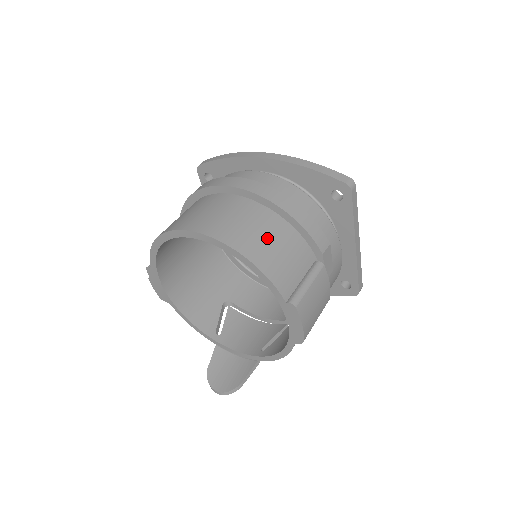
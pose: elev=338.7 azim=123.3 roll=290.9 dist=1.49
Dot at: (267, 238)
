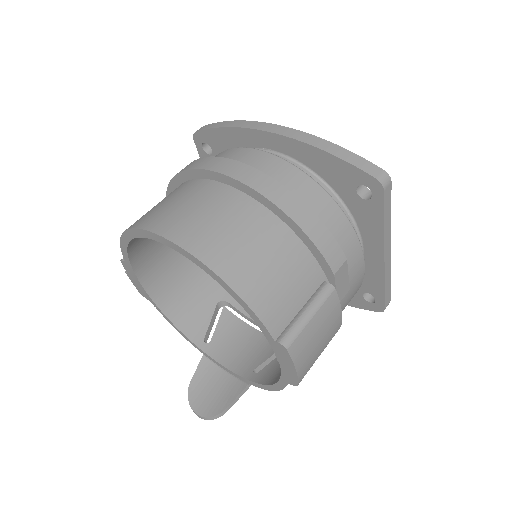
Dot at: (257, 252)
